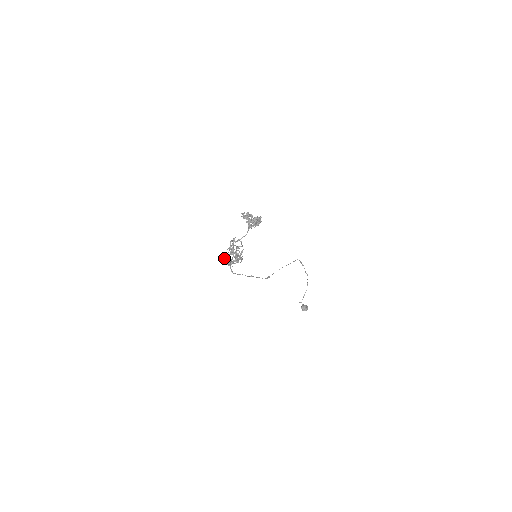
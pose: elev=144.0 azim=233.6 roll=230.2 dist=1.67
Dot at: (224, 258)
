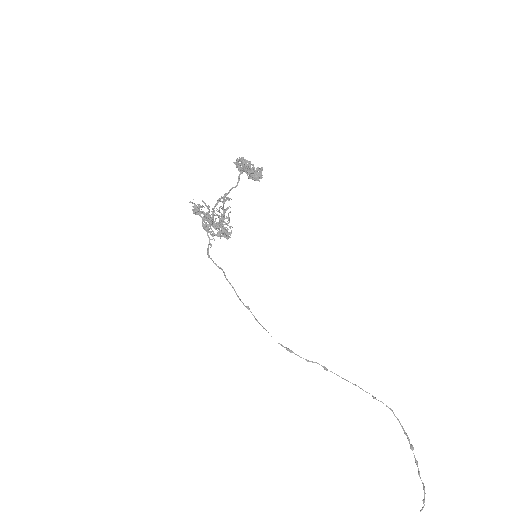
Dot at: (205, 225)
